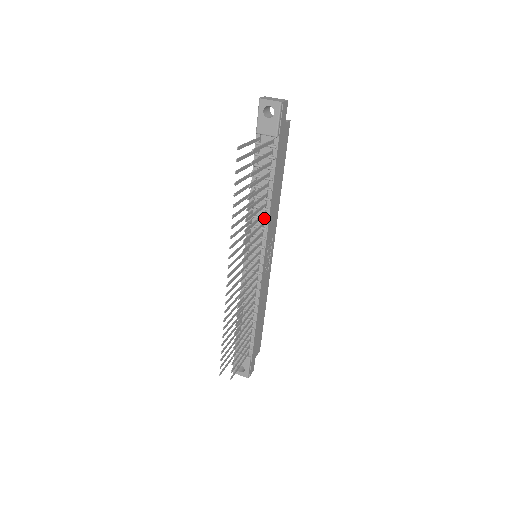
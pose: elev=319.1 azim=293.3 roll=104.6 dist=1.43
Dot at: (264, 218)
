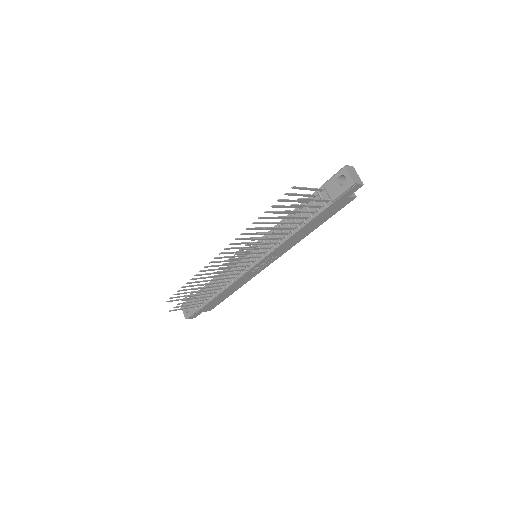
Dot at: (280, 240)
